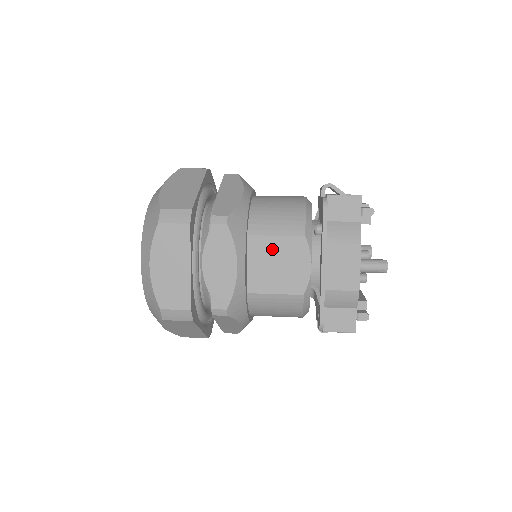
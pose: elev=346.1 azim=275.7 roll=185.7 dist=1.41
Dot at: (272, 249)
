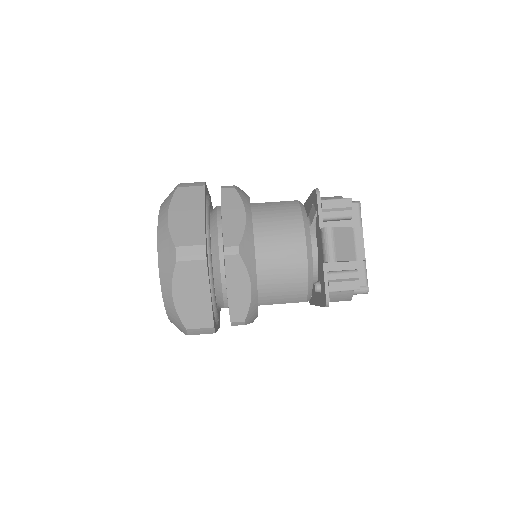
Dot at: occluded
